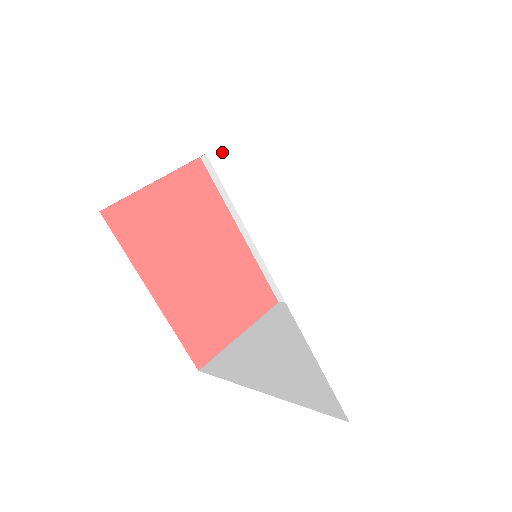
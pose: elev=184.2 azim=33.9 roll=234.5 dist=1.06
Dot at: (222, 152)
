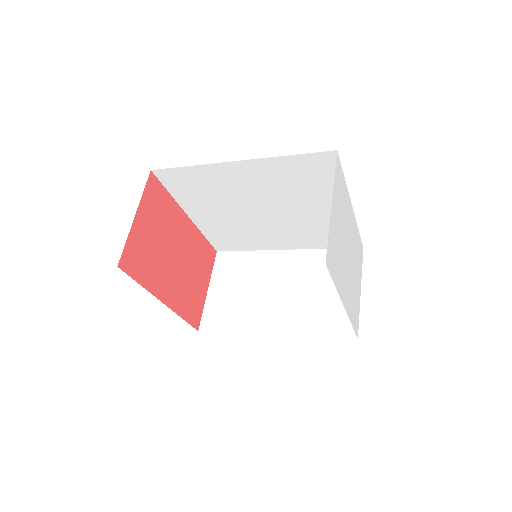
Dot at: (327, 256)
